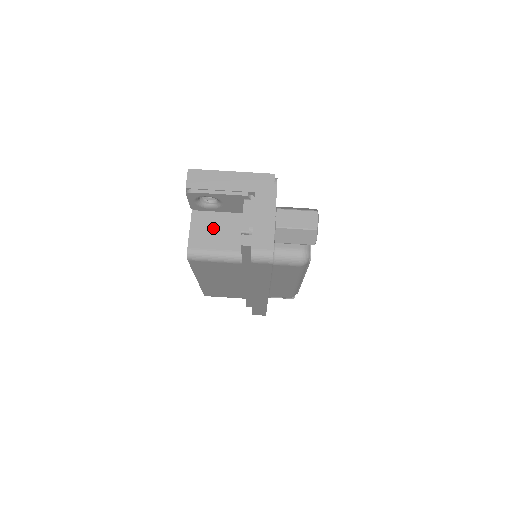
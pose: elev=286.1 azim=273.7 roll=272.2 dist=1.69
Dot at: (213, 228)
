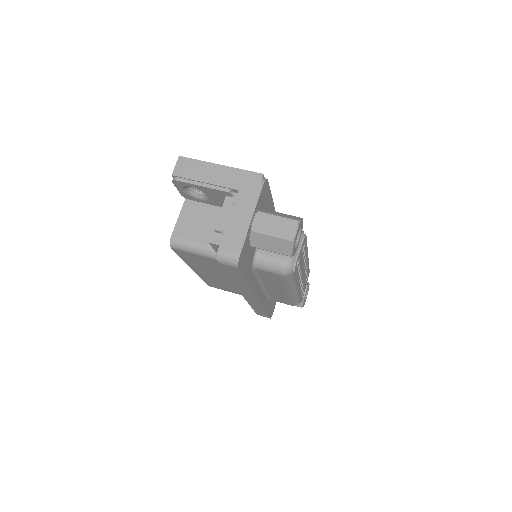
Dot at: (201, 220)
